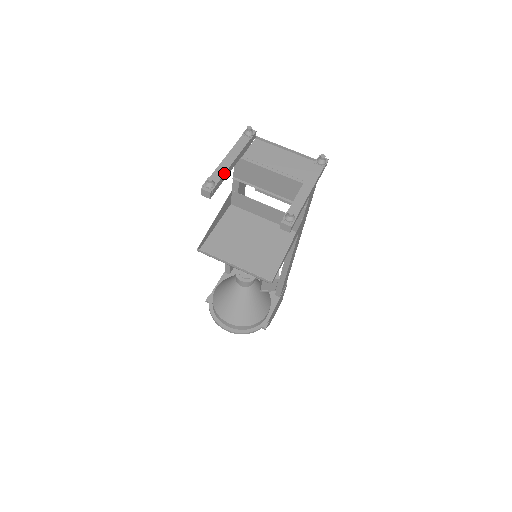
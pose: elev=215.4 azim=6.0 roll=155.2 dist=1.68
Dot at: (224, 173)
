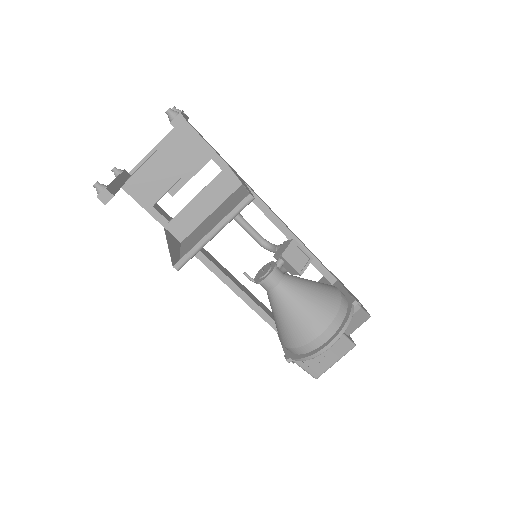
Dot at: (111, 182)
